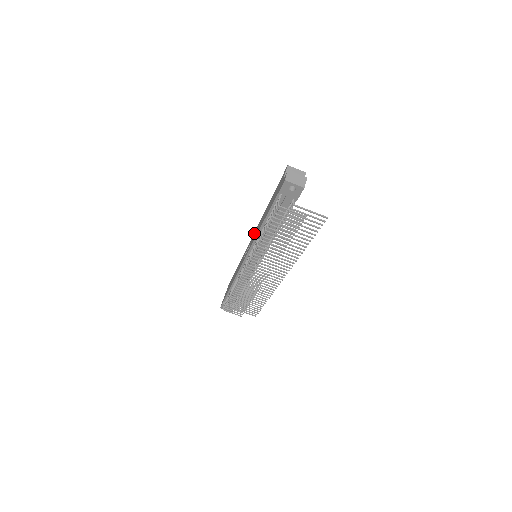
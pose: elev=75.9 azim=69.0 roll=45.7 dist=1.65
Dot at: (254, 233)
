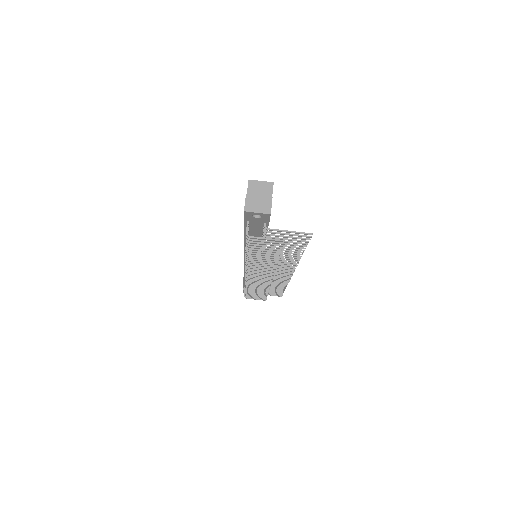
Dot at: occluded
